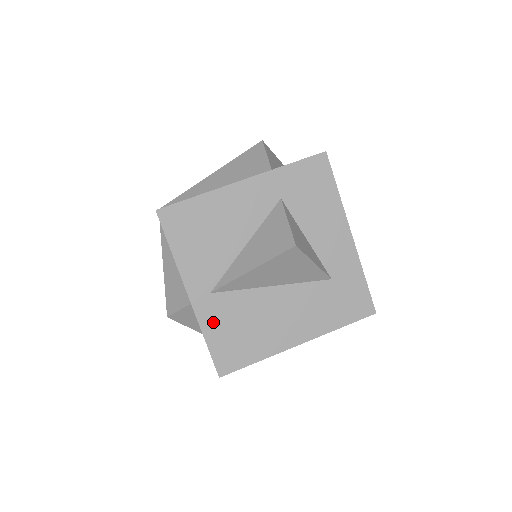
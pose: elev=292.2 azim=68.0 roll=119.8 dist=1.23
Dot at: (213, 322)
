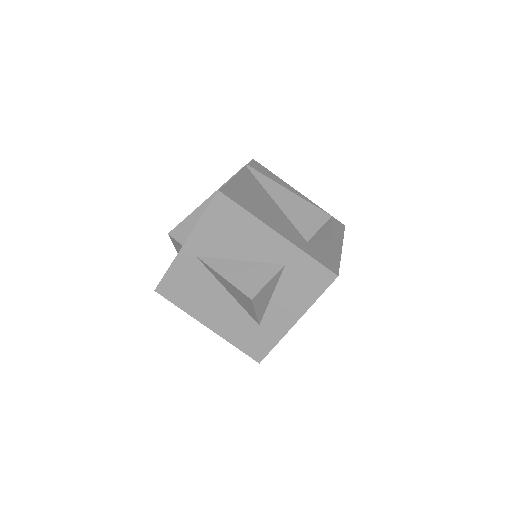
Dot at: (181, 268)
